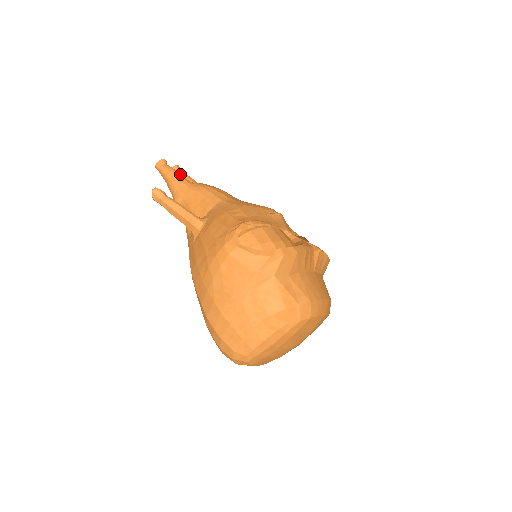
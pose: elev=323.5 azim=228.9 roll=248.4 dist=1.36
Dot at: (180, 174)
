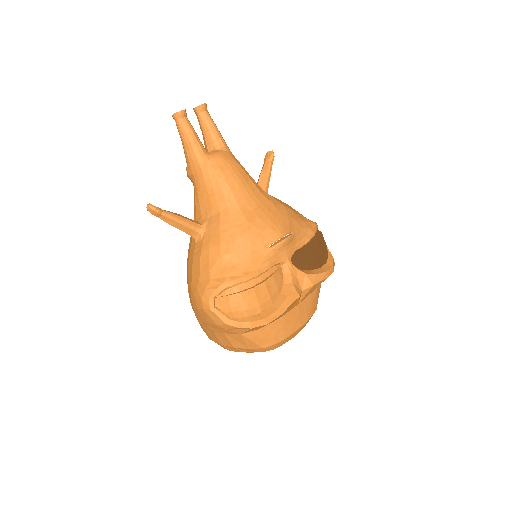
Dot at: (196, 141)
